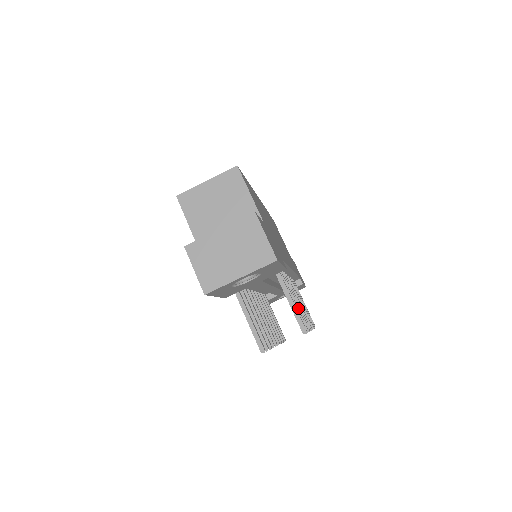
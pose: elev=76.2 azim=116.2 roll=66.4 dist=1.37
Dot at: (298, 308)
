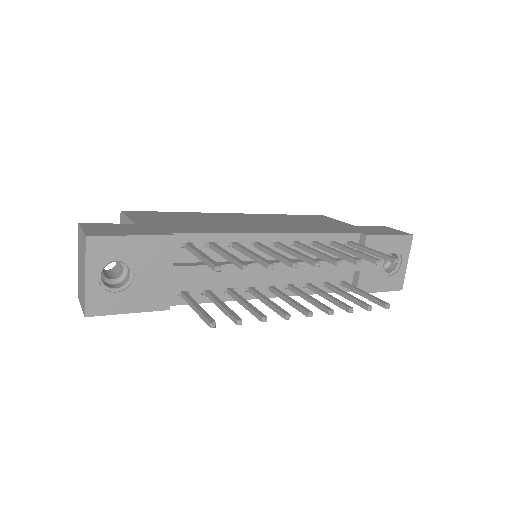
Dot at: (253, 257)
